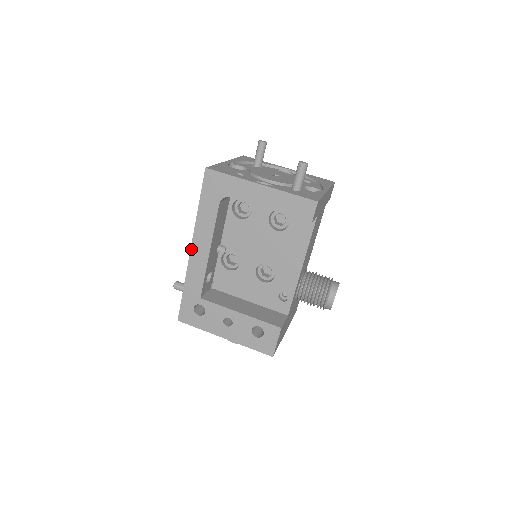
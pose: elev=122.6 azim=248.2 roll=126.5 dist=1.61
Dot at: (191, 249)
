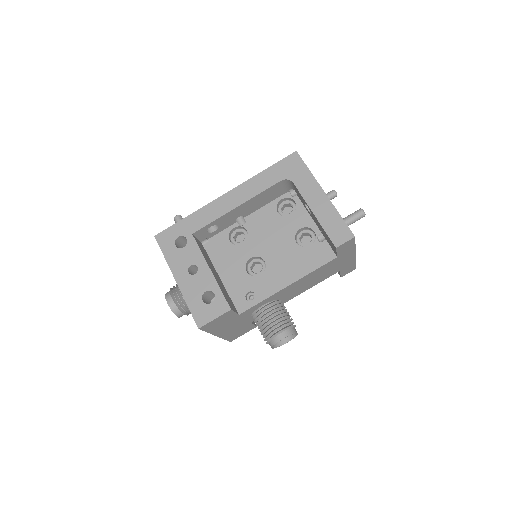
Dot at: (226, 194)
